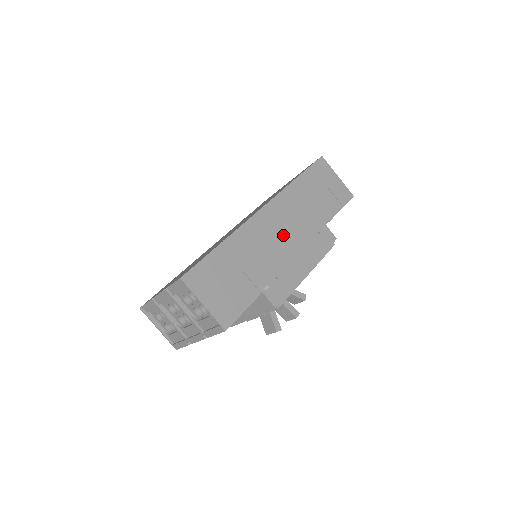
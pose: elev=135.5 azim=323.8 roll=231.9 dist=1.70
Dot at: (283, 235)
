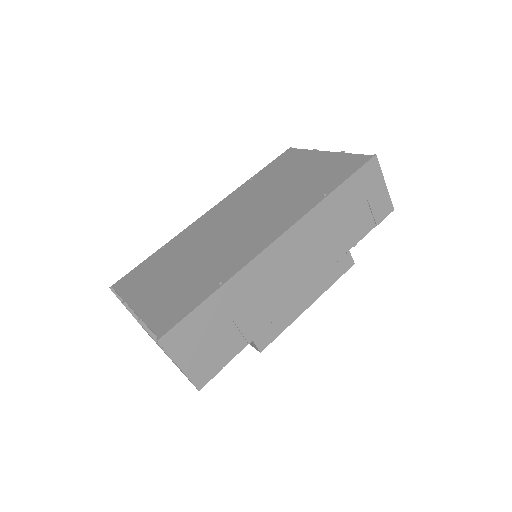
Dot at: (293, 271)
